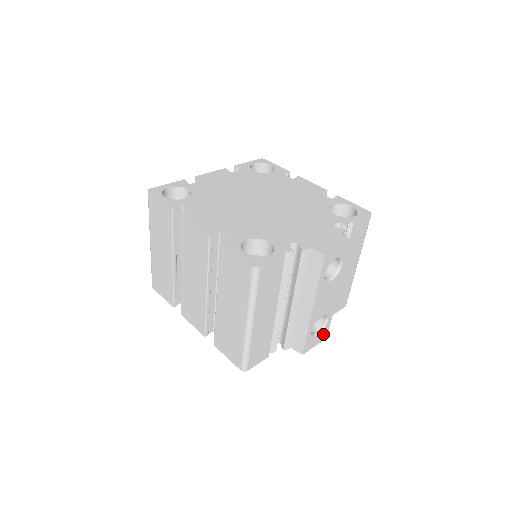
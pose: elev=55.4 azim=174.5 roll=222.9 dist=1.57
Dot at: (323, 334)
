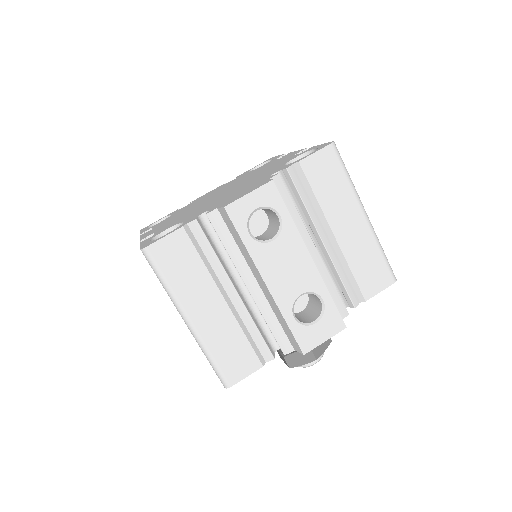
Dot at: (331, 321)
